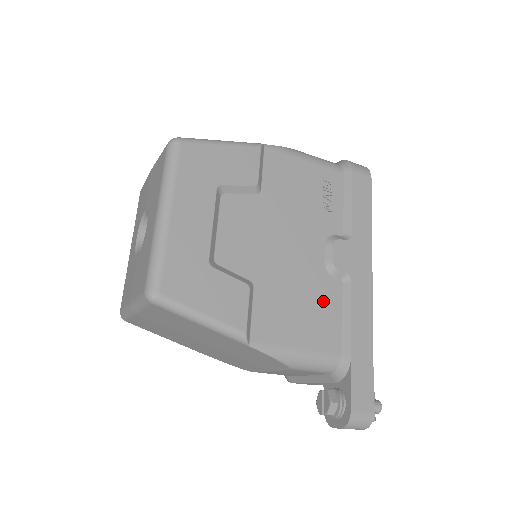
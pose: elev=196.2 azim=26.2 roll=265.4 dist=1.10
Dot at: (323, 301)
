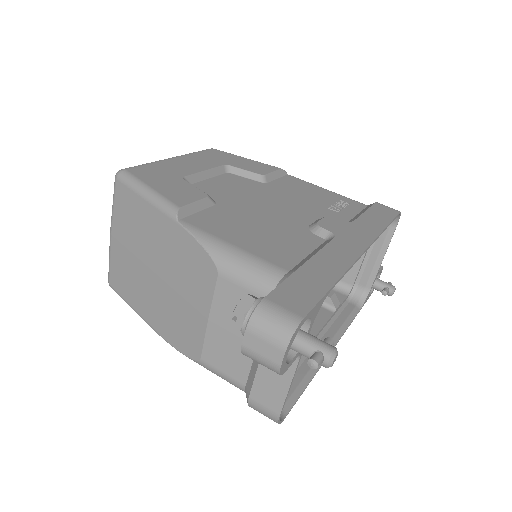
Dot at: (290, 239)
